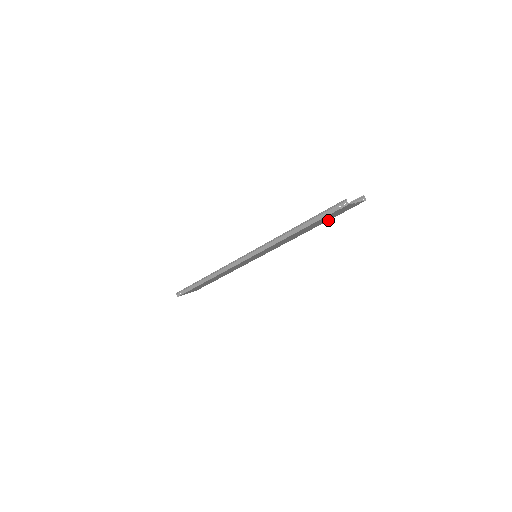
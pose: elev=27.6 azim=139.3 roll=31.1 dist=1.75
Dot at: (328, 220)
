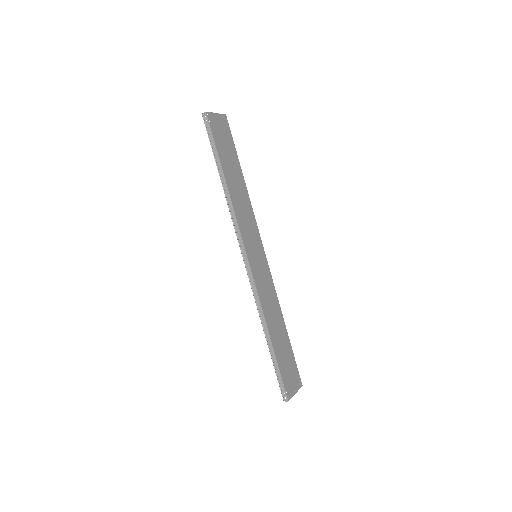
Dot at: (238, 161)
